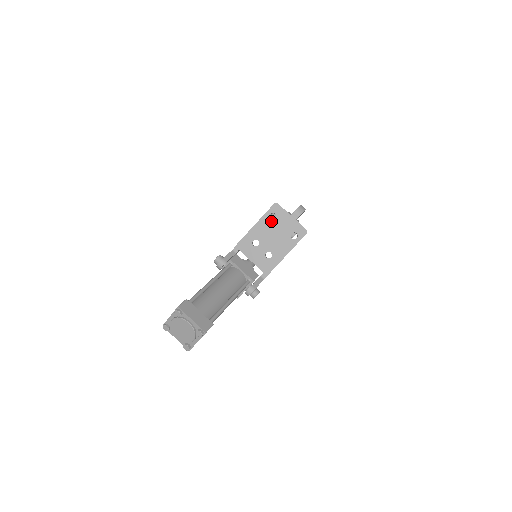
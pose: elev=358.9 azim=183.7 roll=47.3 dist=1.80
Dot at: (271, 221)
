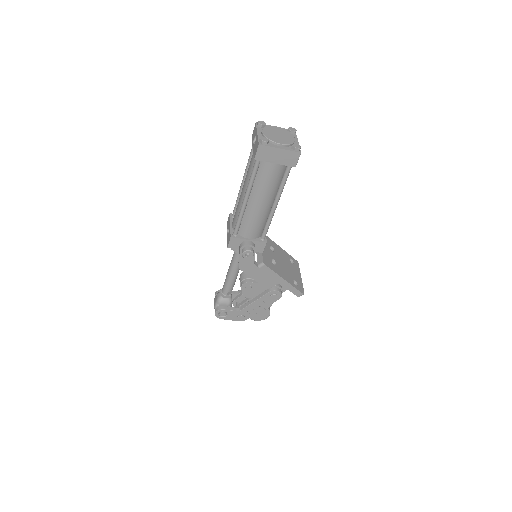
Dot at: (289, 260)
